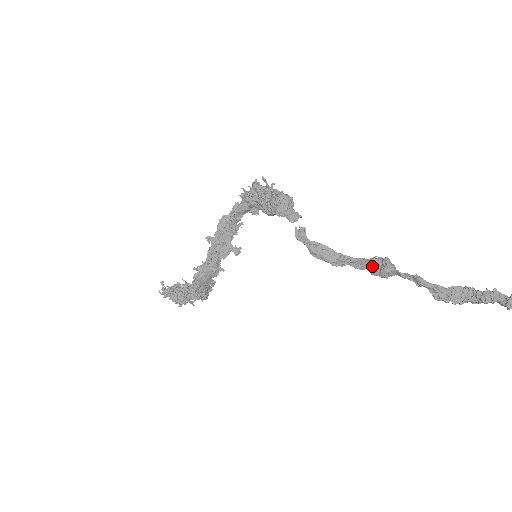
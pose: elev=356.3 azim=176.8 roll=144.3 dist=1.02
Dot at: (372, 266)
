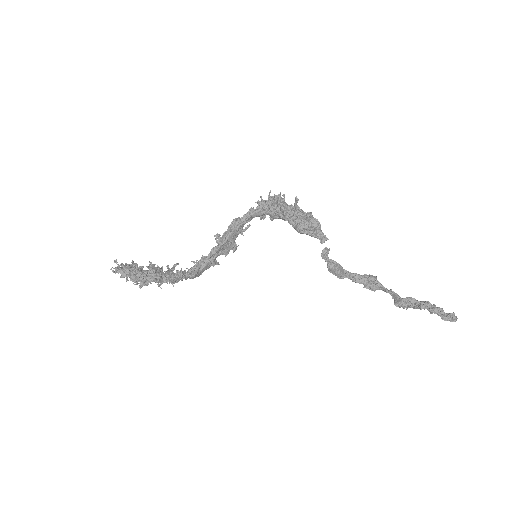
Dot at: (368, 282)
